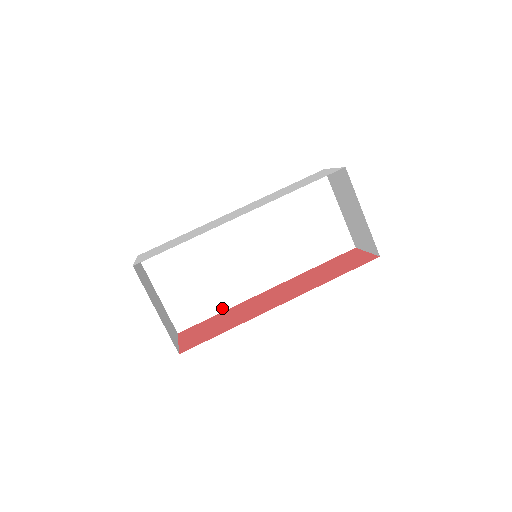
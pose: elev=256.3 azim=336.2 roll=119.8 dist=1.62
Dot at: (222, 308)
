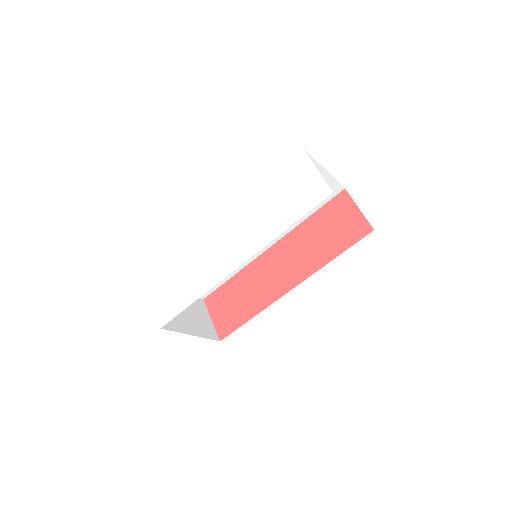
Dot at: (233, 273)
